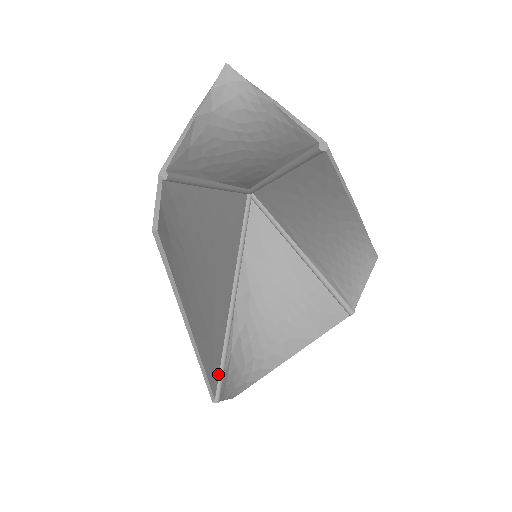
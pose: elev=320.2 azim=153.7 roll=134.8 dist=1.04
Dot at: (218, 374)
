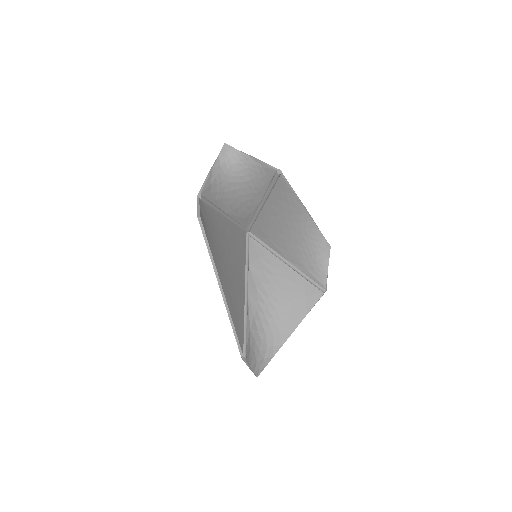
Dot at: (243, 339)
